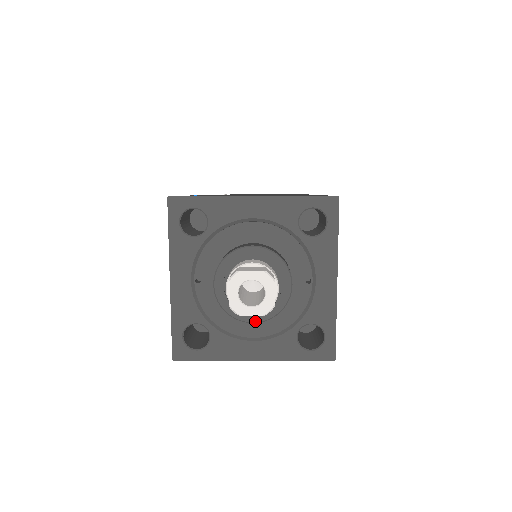
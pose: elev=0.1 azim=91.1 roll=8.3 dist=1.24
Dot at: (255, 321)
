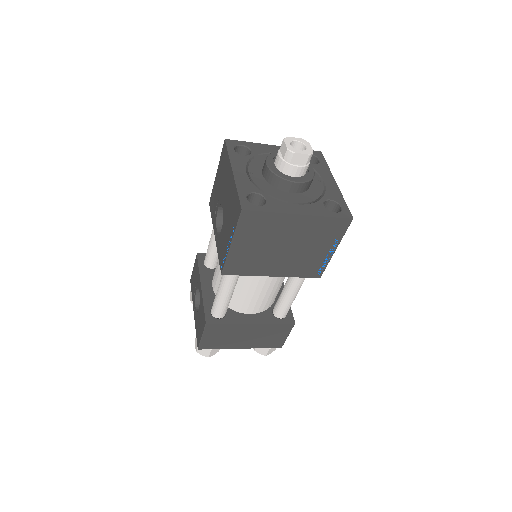
Dot at: (298, 181)
